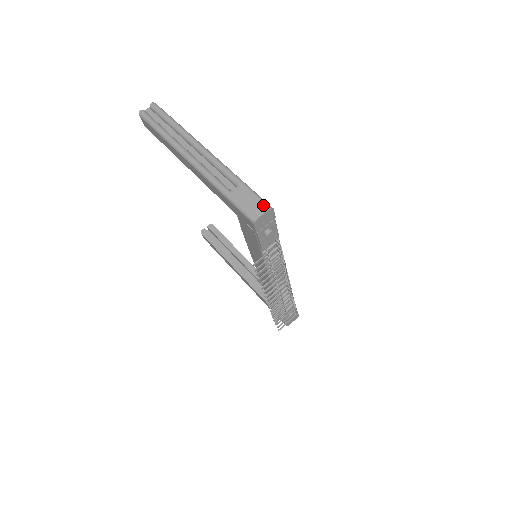
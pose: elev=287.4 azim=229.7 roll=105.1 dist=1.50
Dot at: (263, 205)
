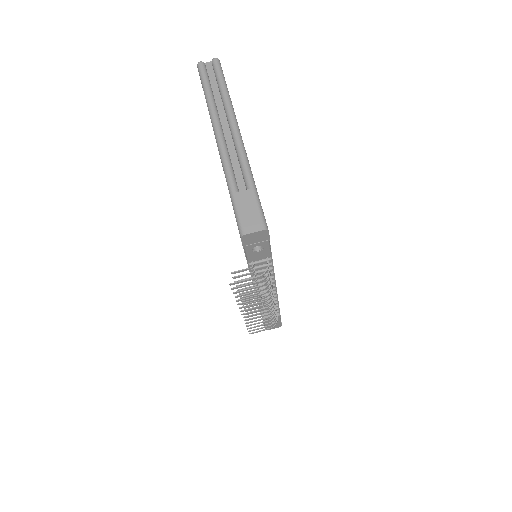
Dot at: (260, 222)
